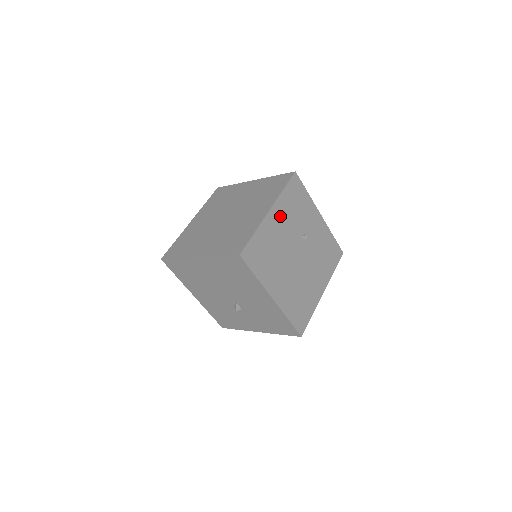
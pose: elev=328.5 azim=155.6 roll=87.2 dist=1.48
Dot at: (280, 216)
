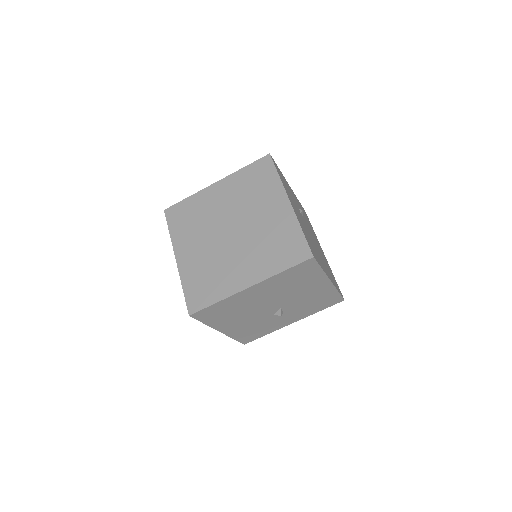
Dot at: (292, 203)
